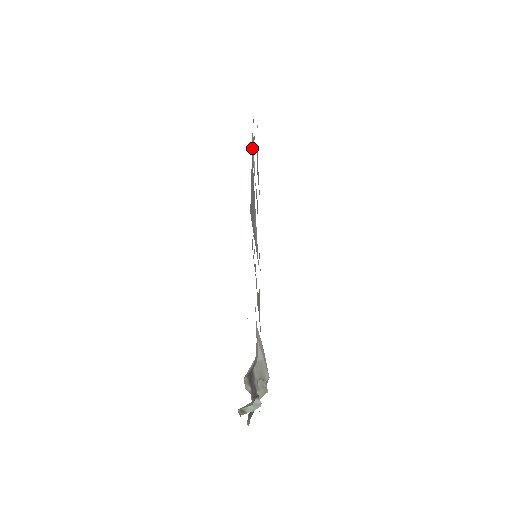
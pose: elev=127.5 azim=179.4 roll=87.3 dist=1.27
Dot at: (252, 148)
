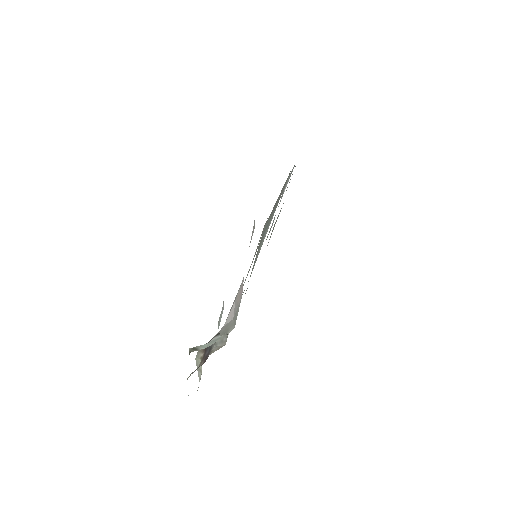
Dot at: (288, 178)
